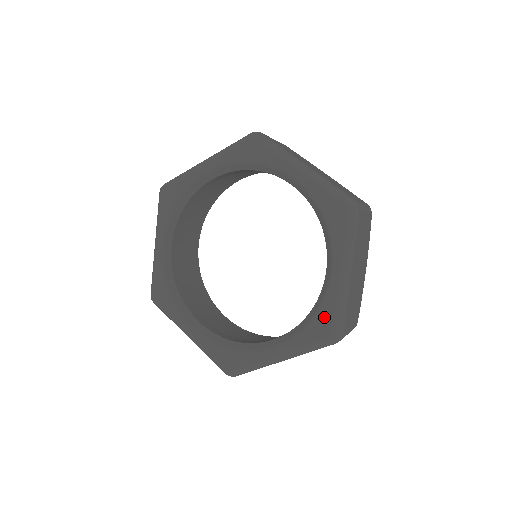
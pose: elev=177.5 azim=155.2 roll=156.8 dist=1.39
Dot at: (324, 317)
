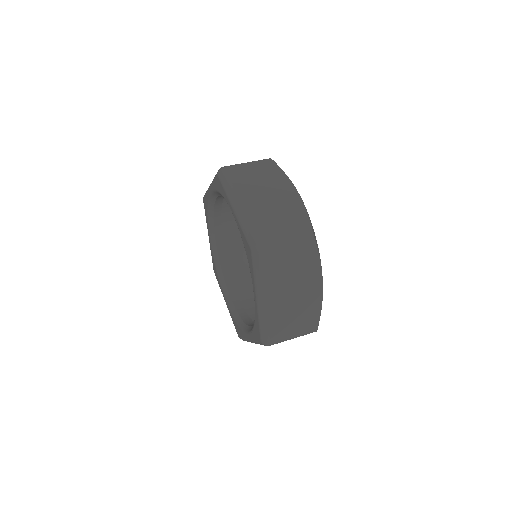
Dot at: (239, 331)
